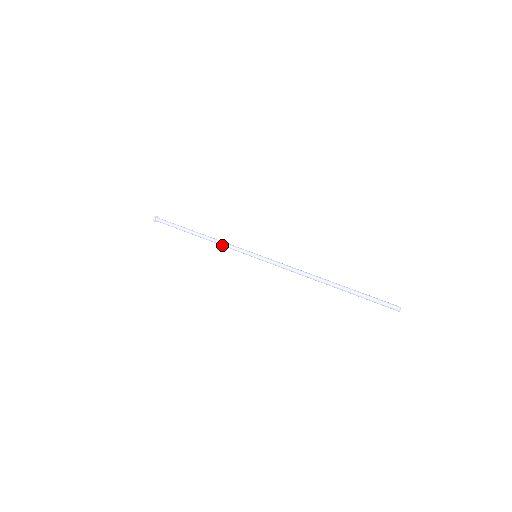
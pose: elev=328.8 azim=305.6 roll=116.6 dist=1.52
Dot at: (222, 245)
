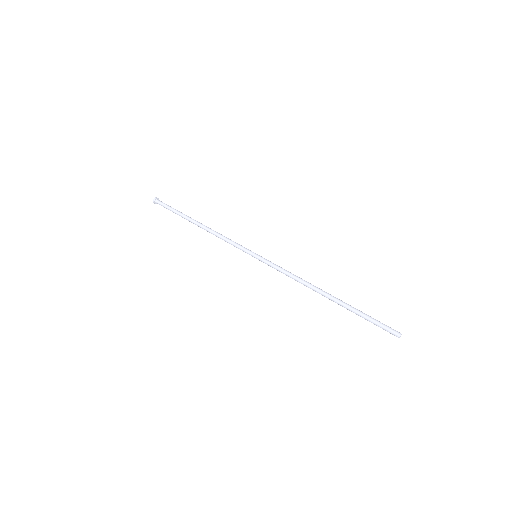
Dot at: (222, 239)
